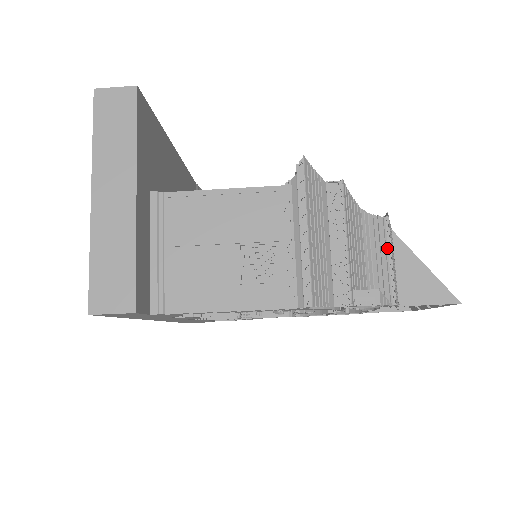
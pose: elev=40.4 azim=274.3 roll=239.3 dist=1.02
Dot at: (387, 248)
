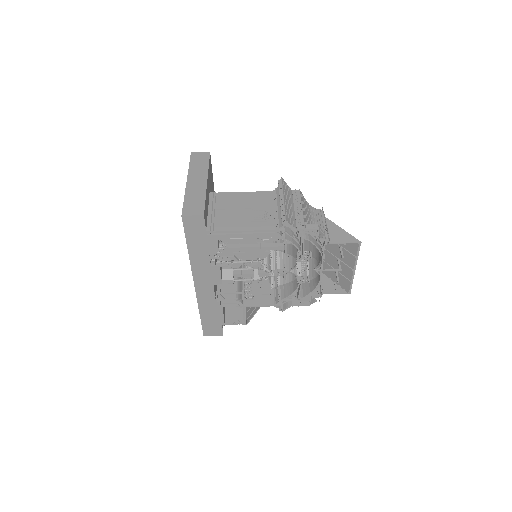
Dot at: (323, 220)
